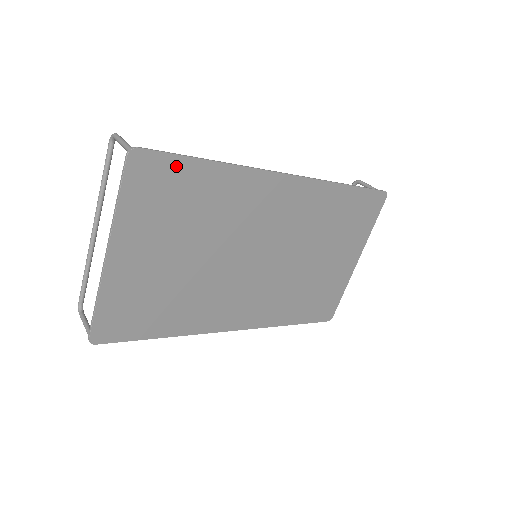
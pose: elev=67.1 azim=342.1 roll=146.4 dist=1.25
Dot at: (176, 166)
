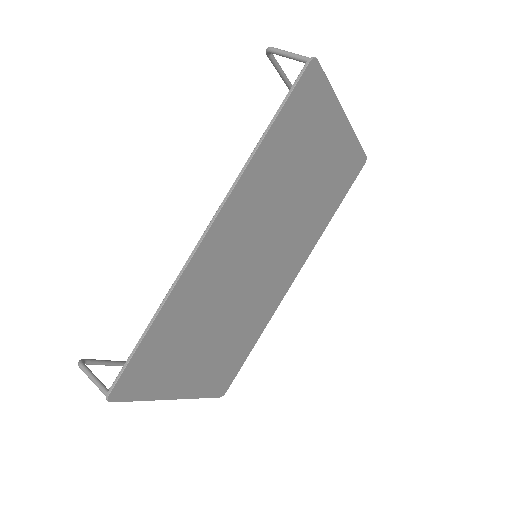
Dot at: (139, 358)
